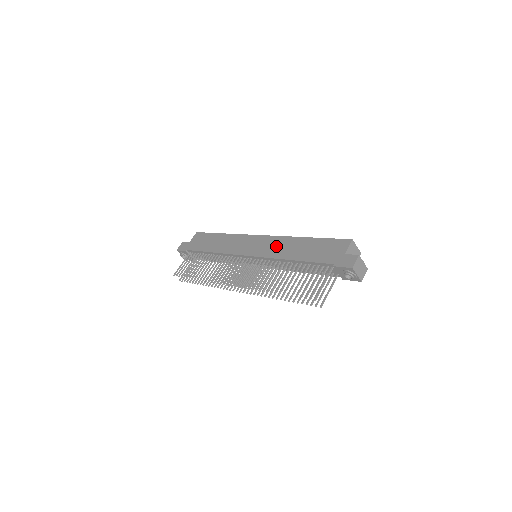
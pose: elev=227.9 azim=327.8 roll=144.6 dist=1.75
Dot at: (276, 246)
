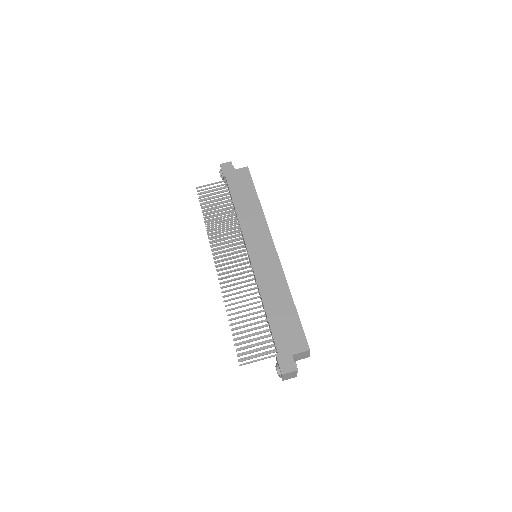
Dot at: (270, 275)
